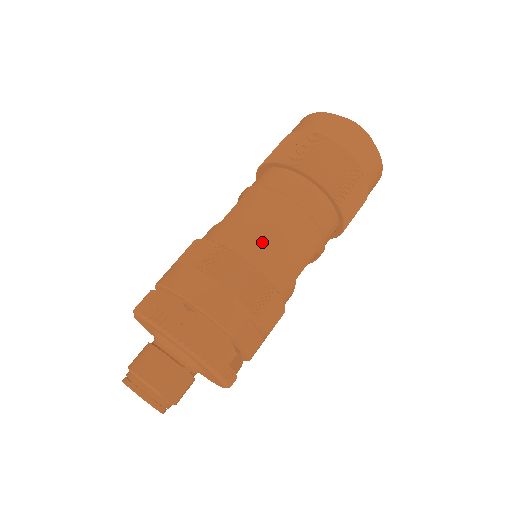
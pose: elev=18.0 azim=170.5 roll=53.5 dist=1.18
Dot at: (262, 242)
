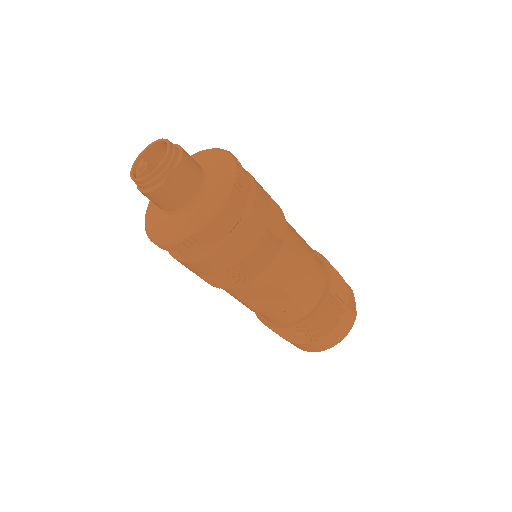
Dot at: (294, 237)
